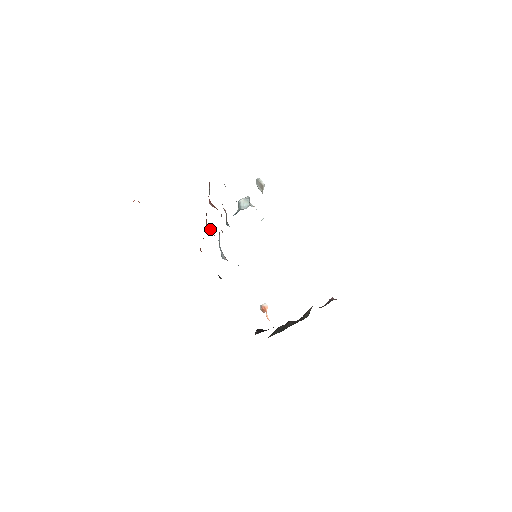
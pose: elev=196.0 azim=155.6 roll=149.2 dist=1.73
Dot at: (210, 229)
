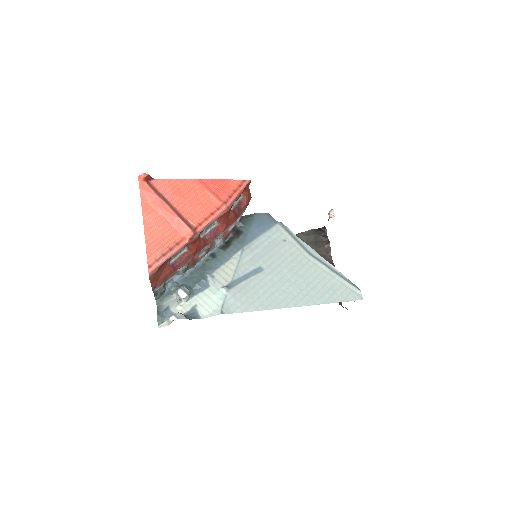
Dot at: (222, 221)
